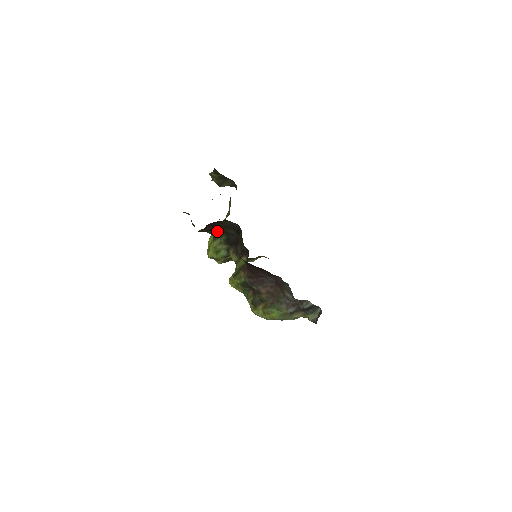
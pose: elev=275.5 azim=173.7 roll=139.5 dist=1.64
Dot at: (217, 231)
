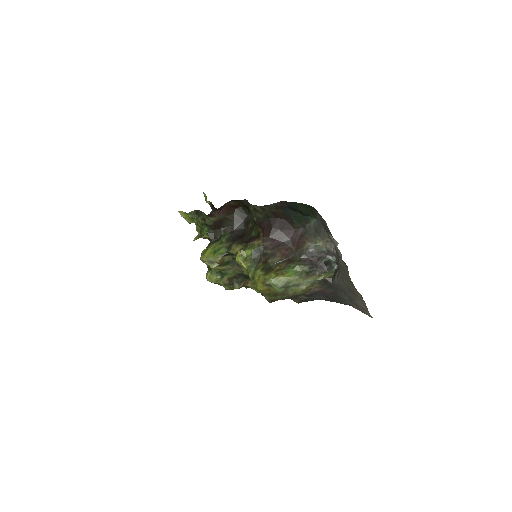
Dot at: (219, 234)
